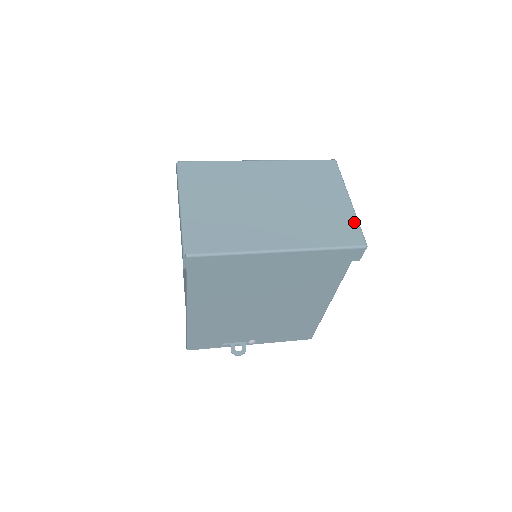
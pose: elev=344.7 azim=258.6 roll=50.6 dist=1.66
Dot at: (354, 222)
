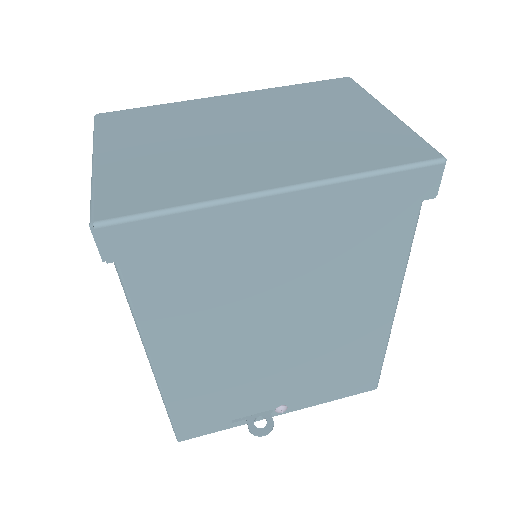
Dot at: (408, 133)
